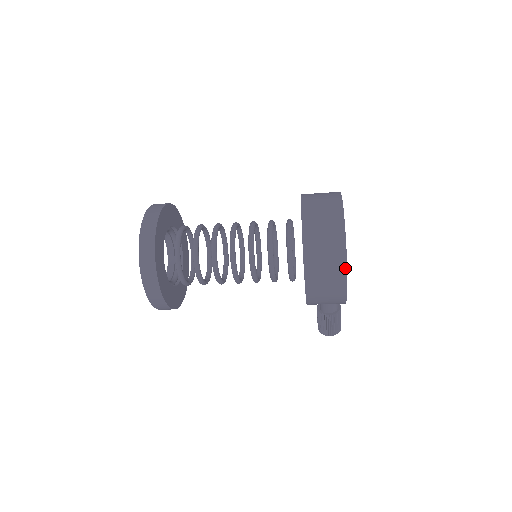
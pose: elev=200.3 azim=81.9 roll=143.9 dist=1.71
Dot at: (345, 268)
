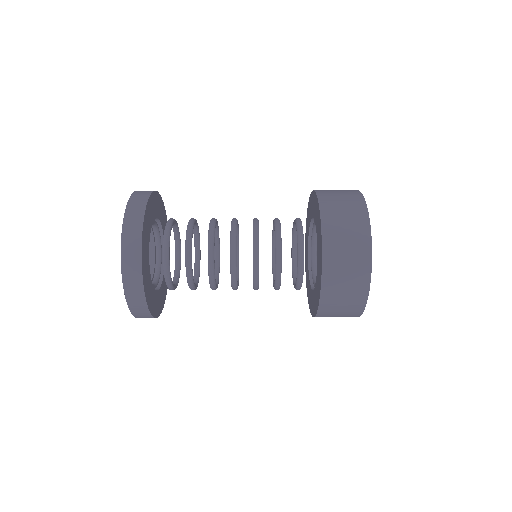
Dot at: (360, 314)
